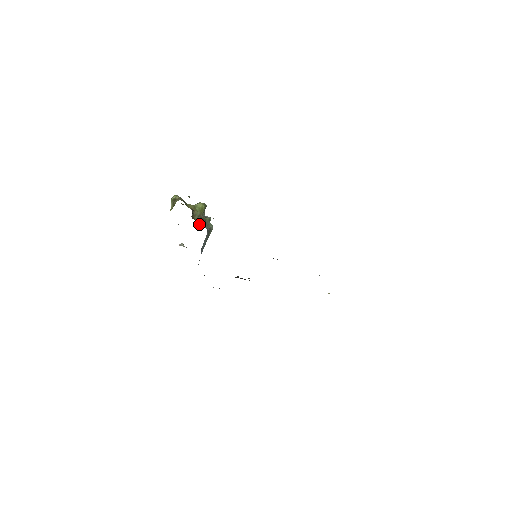
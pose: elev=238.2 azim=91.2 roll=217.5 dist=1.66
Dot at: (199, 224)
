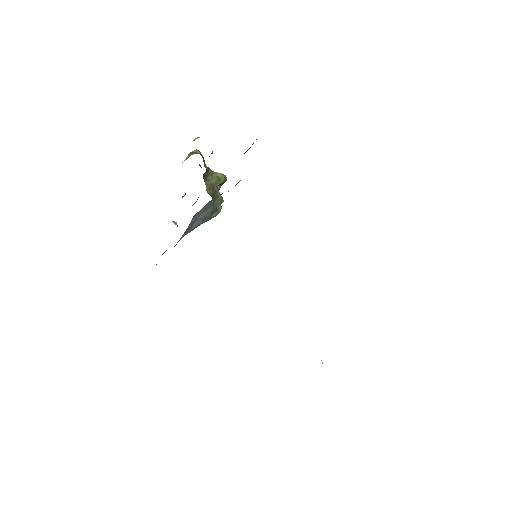
Dot at: (207, 192)
